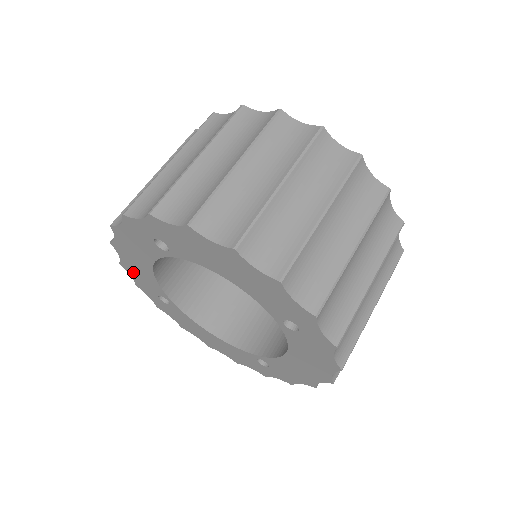
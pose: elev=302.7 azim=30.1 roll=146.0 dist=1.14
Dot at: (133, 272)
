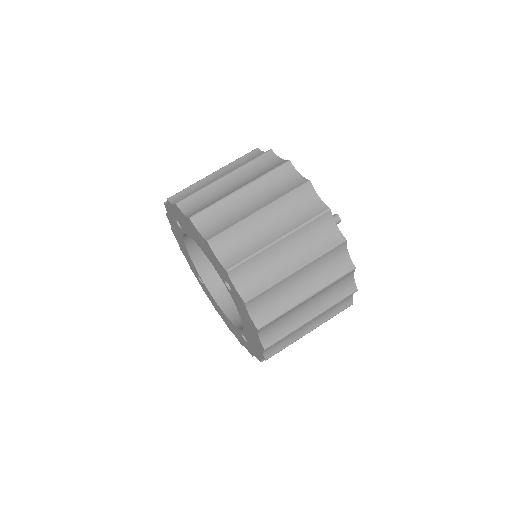
Dot at: (185, 255)
